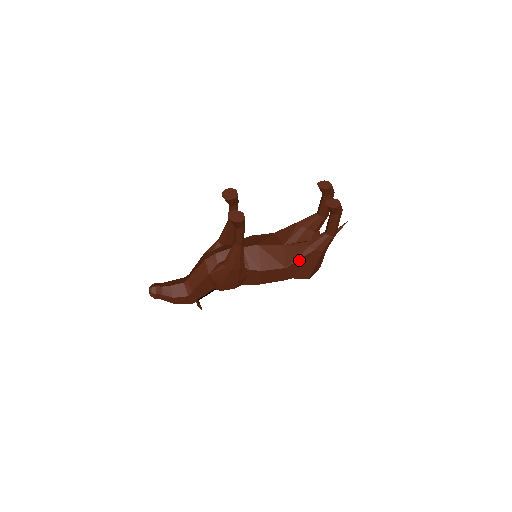
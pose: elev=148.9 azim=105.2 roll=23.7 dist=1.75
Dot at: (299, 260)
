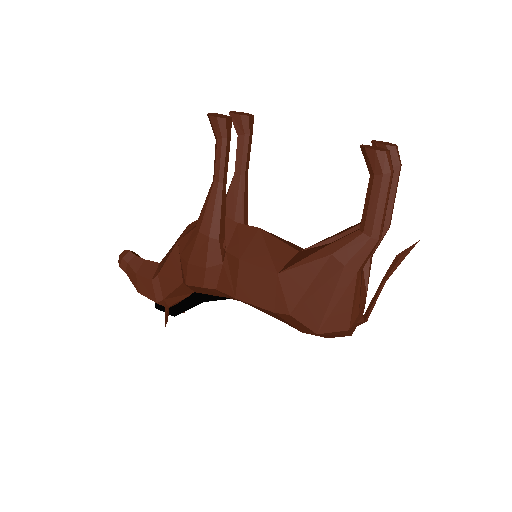
Dot at: (302, 267)
